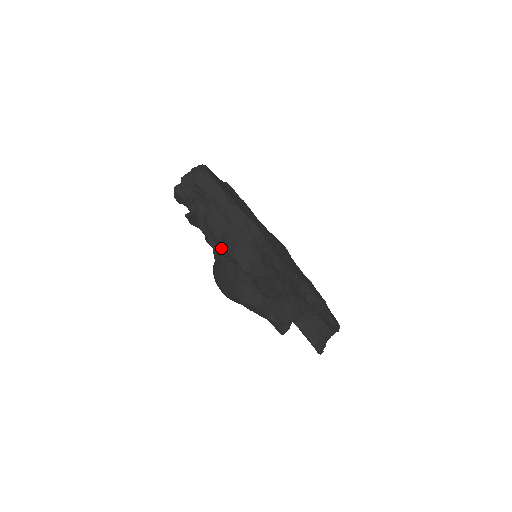
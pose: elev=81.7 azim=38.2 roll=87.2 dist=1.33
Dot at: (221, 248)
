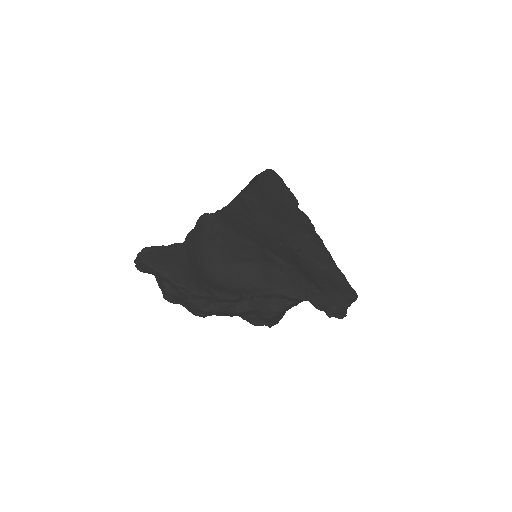
Dot at: (174, 303)
